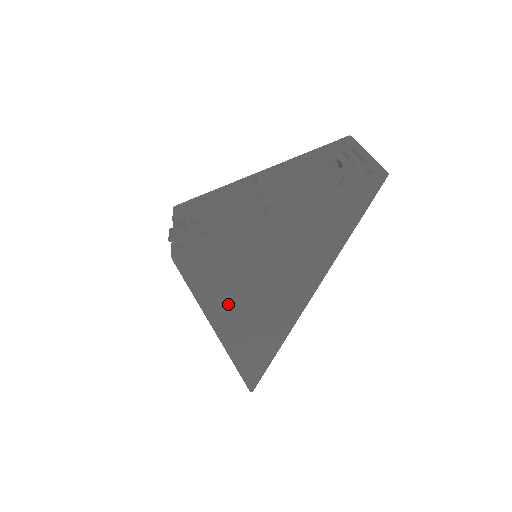
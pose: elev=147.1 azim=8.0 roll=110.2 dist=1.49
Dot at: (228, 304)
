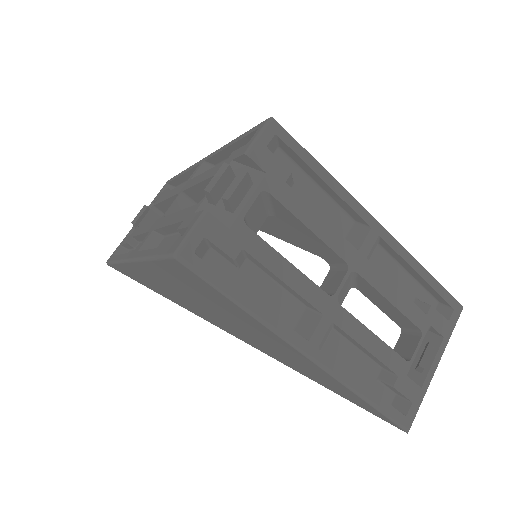
Dot at: (171, 282)
